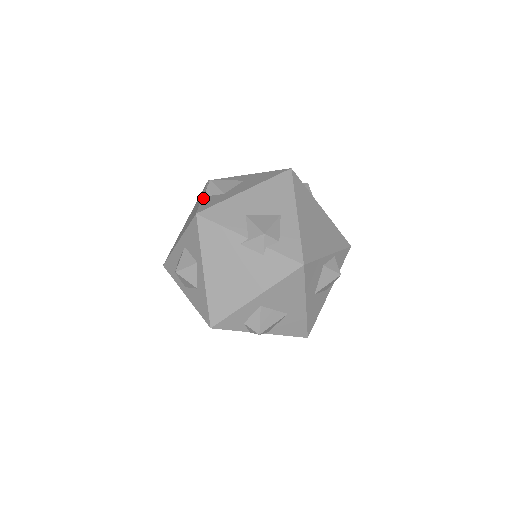
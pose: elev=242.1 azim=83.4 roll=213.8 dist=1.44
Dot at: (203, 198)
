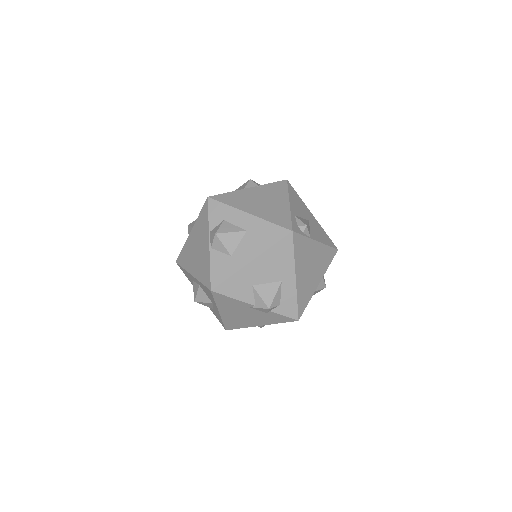
Dot at: (211, 253)
